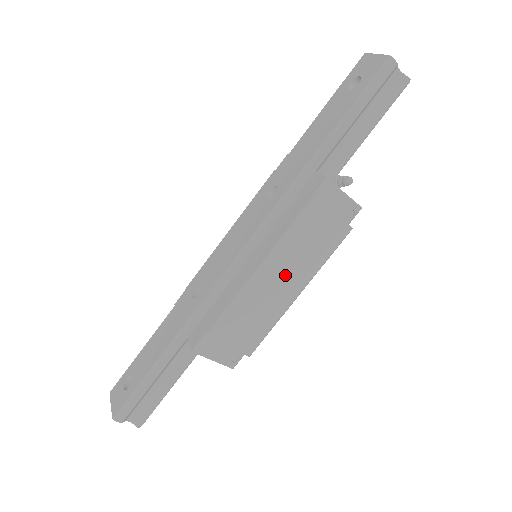
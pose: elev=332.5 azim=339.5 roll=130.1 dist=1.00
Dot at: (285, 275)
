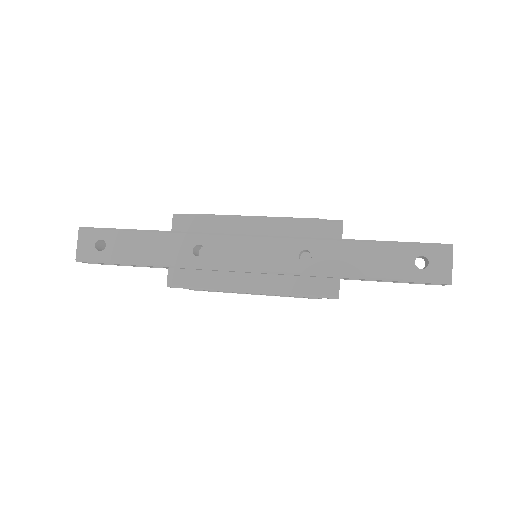
Dot at: occluded
